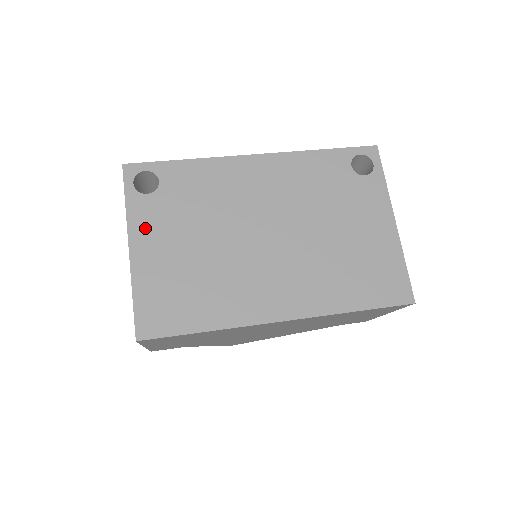
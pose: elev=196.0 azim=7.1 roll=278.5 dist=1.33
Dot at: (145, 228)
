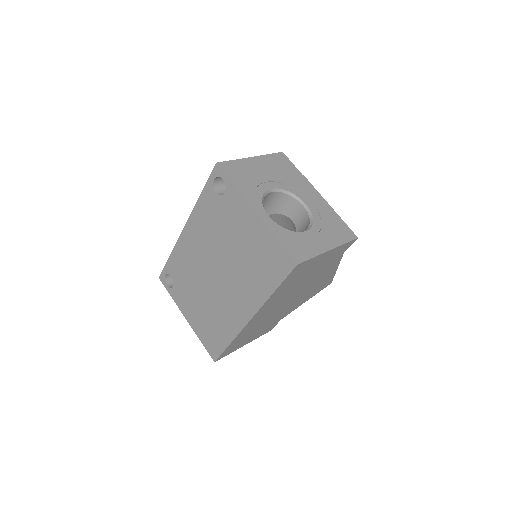
Dot at: (183, 305)
